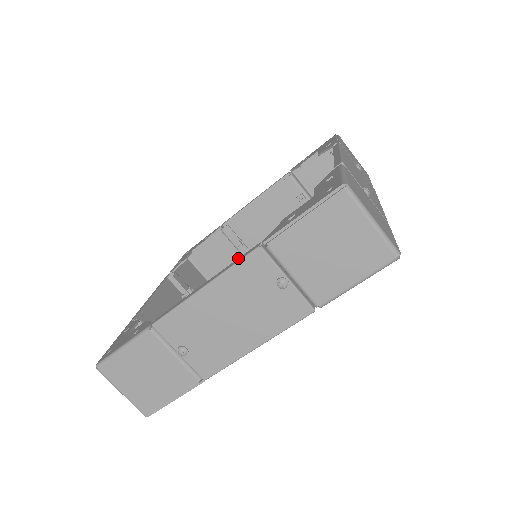
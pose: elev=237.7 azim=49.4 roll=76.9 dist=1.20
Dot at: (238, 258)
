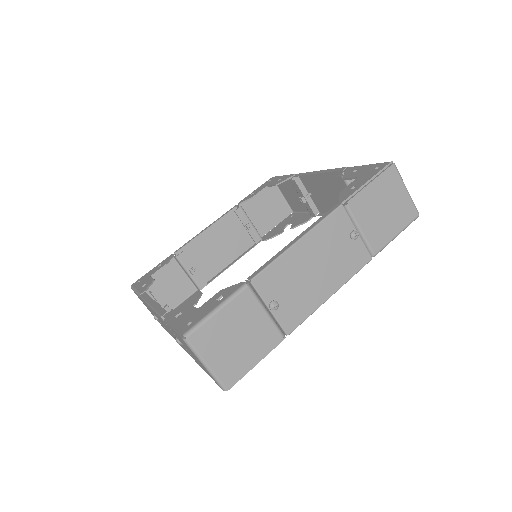
Dot at: (321, 217)
